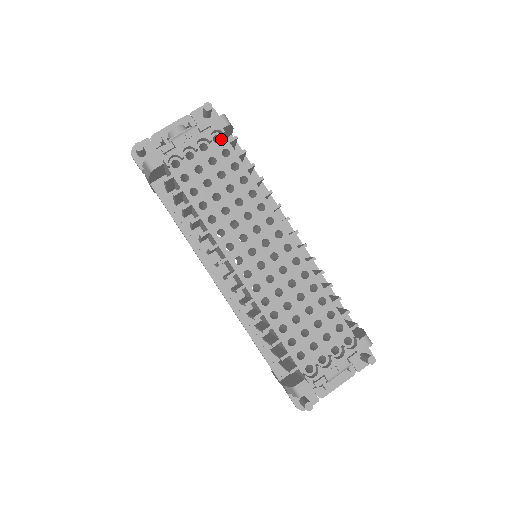
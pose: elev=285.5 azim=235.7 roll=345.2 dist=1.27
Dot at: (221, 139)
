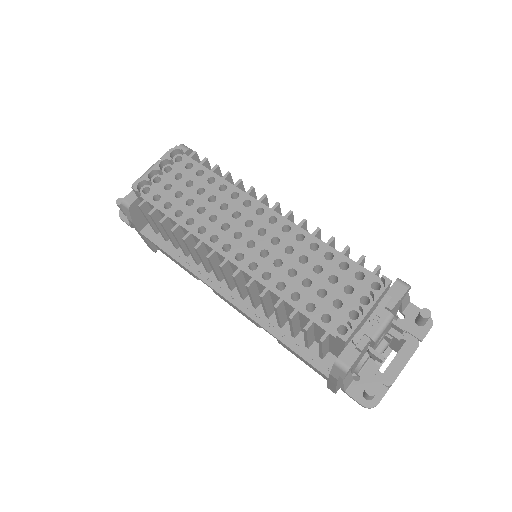
Dot at: (182, 158)
